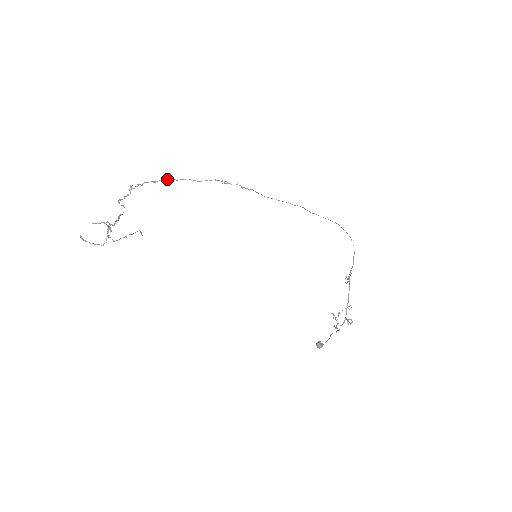
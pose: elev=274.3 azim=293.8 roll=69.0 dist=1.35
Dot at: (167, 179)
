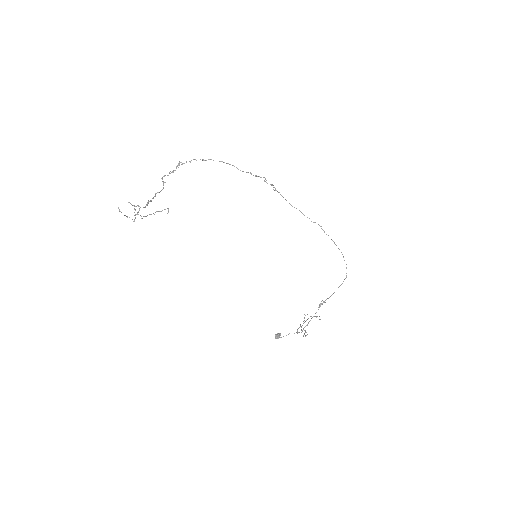
Dot at: occluded
